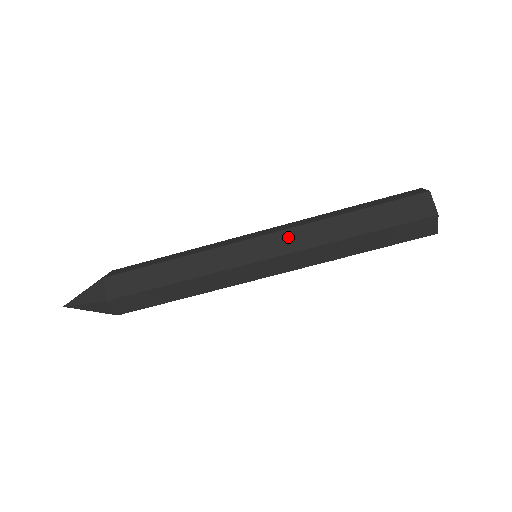
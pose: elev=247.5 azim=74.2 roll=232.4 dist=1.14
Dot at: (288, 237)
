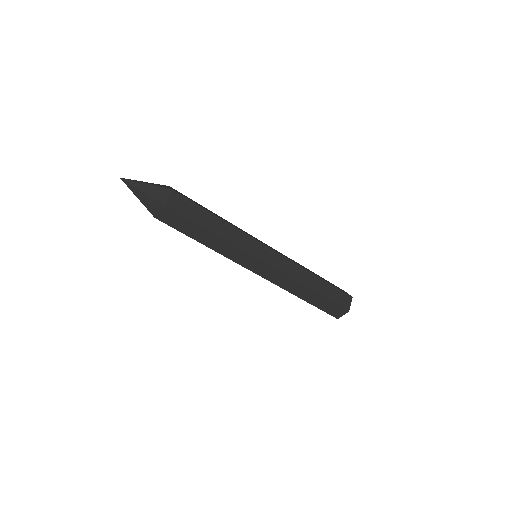
Dot at: (285, 263)
